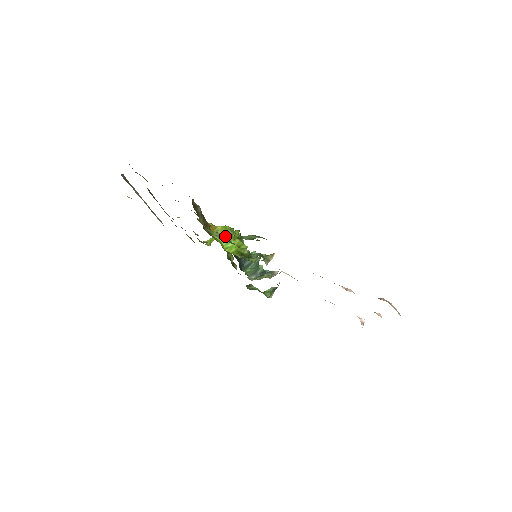
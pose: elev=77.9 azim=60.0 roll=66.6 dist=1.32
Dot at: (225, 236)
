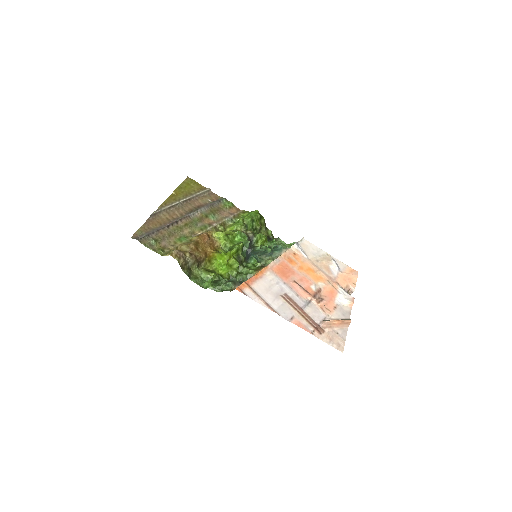
Dot at: (204, 287)
